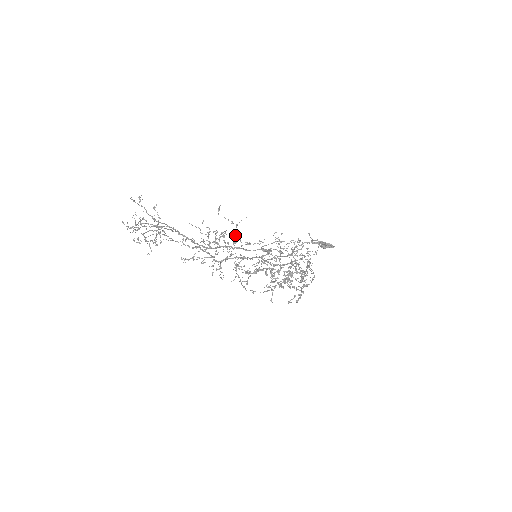
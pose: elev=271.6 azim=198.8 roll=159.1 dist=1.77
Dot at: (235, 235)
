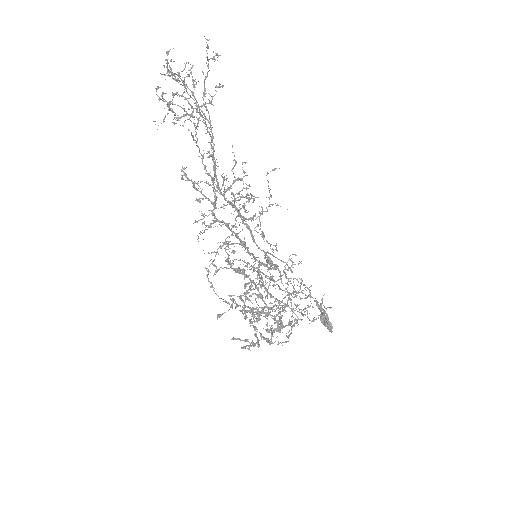
Dot at: (260, 212)
